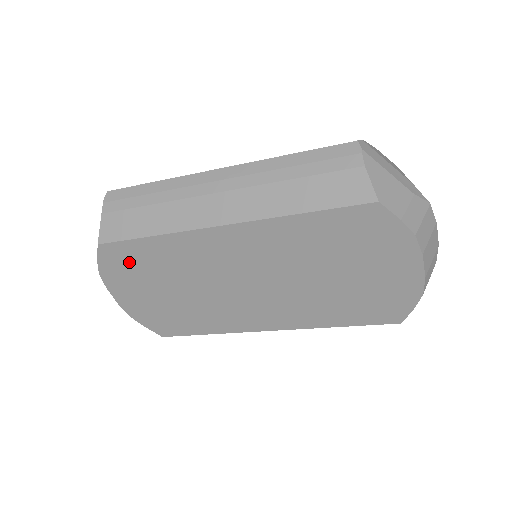
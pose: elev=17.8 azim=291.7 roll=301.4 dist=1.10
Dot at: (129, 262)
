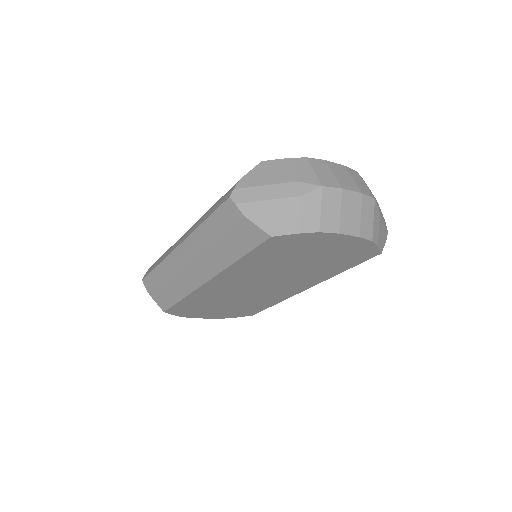
Dot at: (188, 309)
